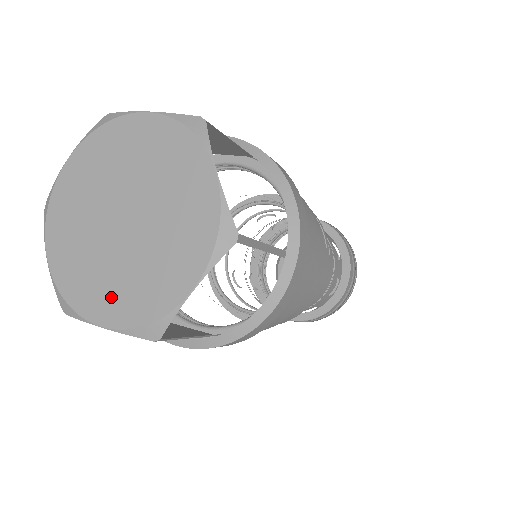
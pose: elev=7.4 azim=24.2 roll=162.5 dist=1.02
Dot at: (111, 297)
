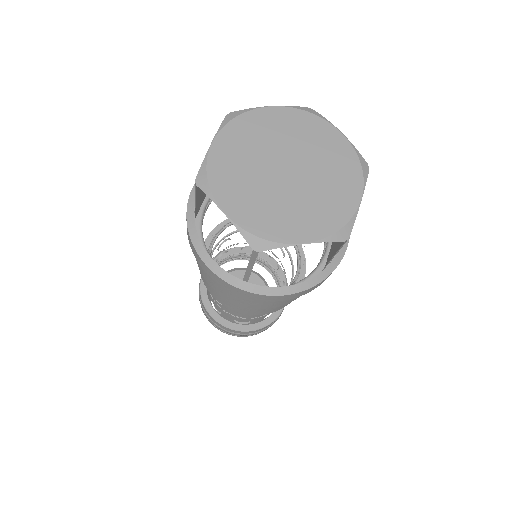
Dot at: (303, 222)
